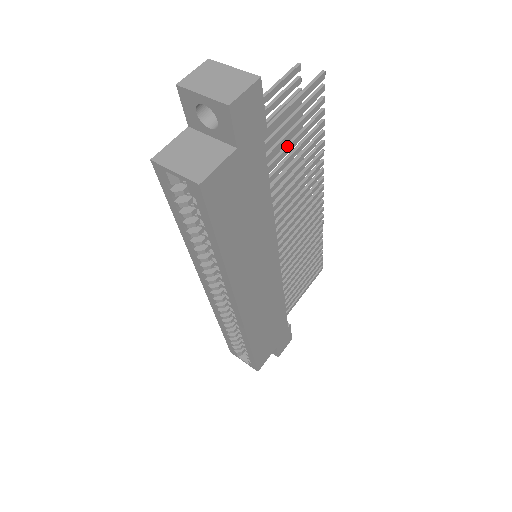
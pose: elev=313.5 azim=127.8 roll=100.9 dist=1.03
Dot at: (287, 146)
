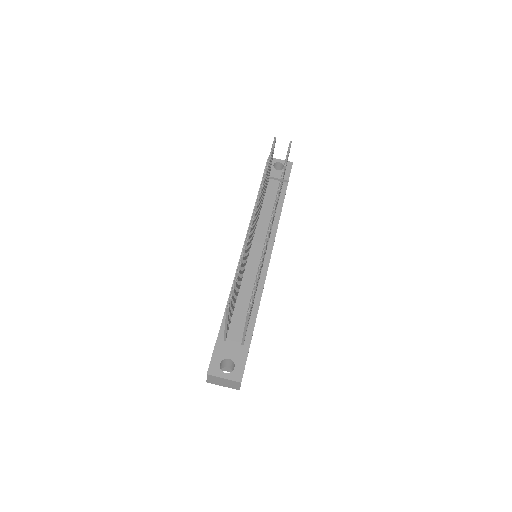
Dot at: occluded
